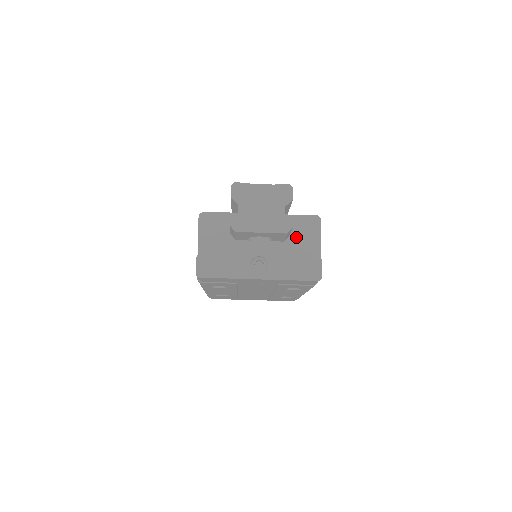
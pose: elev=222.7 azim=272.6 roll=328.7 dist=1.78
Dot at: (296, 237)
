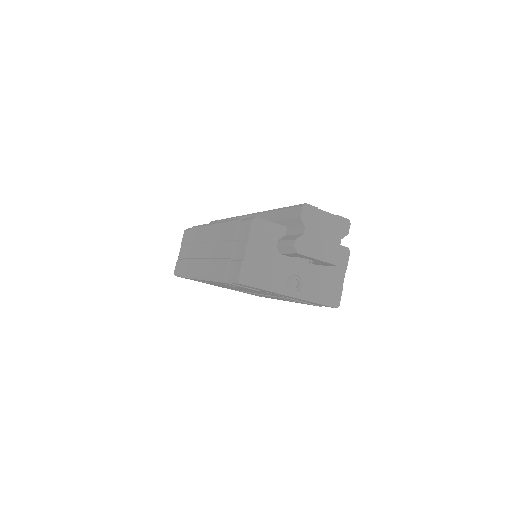
Dot at: occluded
